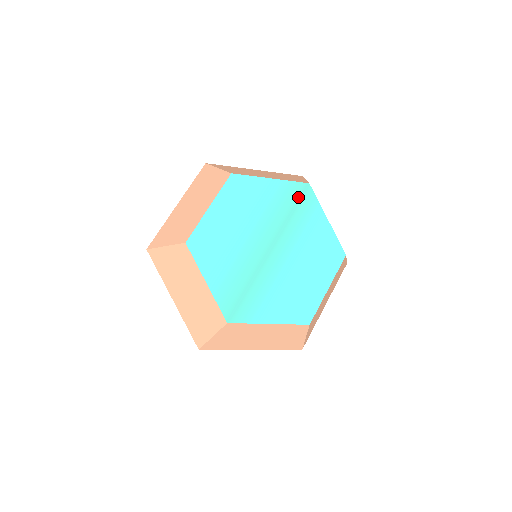
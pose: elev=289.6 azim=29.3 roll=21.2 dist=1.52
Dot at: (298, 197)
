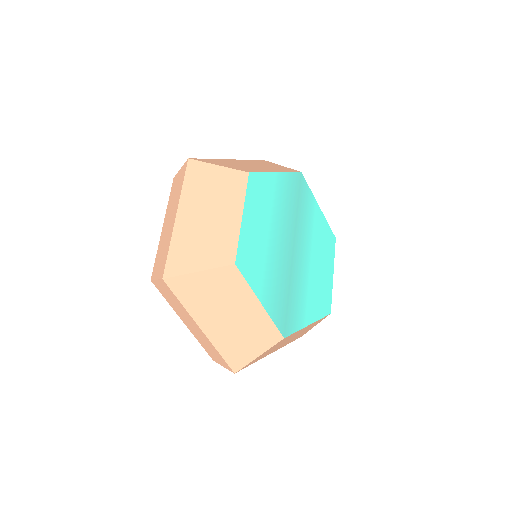
Dot at: (298, 188)
